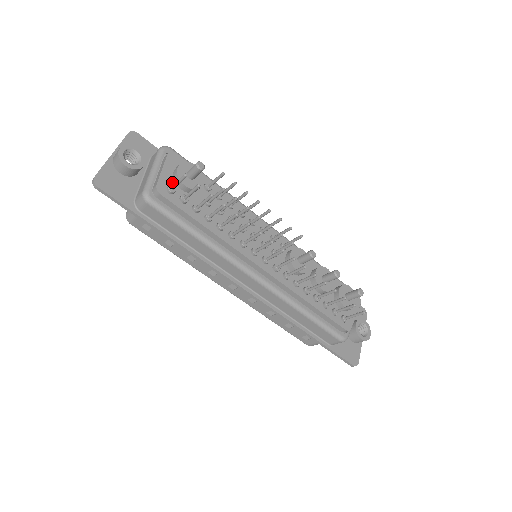
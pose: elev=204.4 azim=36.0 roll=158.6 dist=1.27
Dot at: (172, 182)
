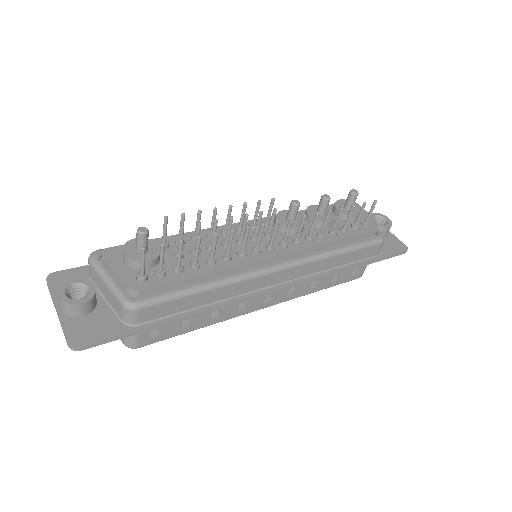
Dot at: (135, 271)
